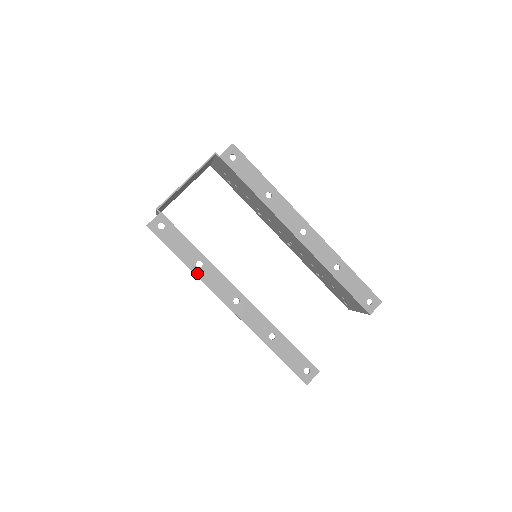
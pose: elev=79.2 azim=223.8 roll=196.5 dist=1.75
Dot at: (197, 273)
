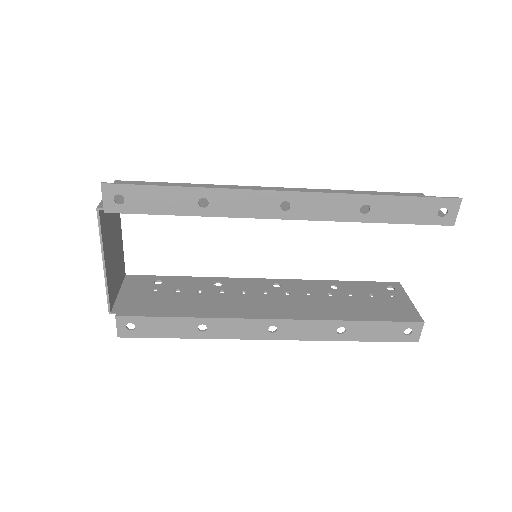
Dot at: (209, 336)
